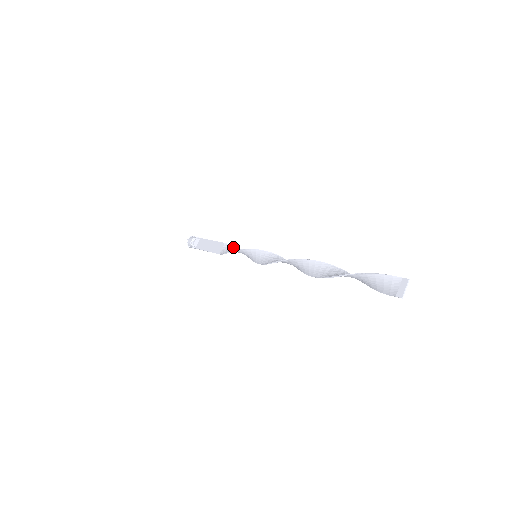
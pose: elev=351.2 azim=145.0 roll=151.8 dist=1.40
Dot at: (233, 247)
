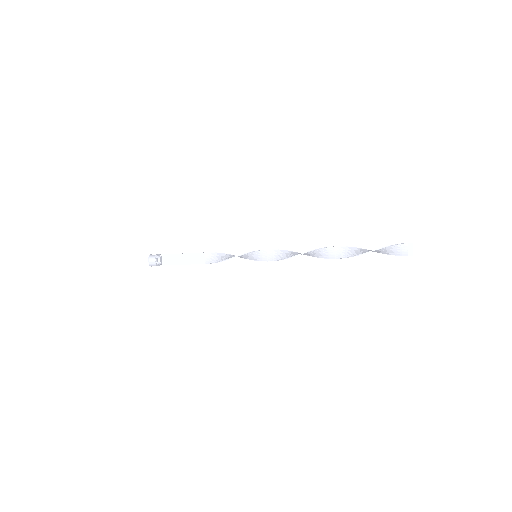
Dot at: (217, 254)
